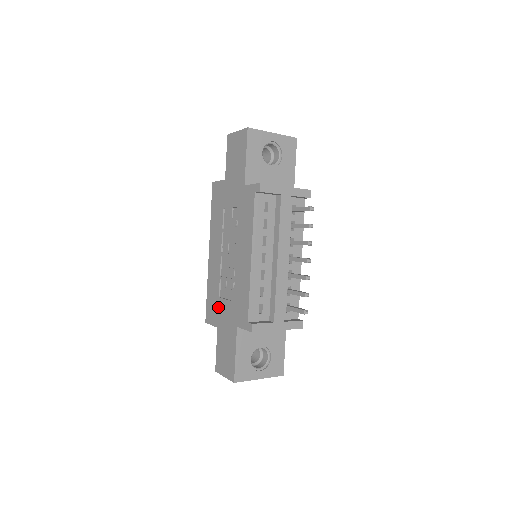
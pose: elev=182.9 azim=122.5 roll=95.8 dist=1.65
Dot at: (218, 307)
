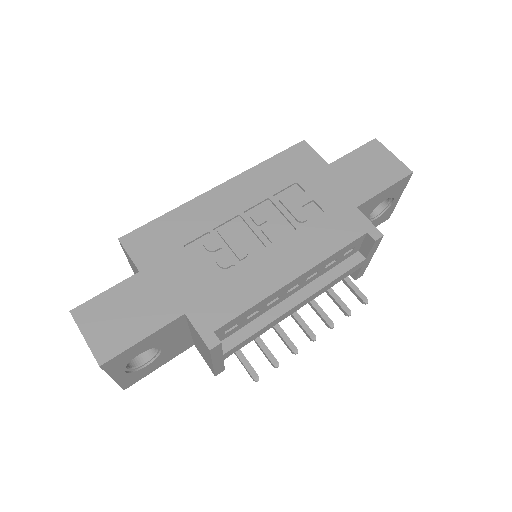
Dot at: (170, 254)
